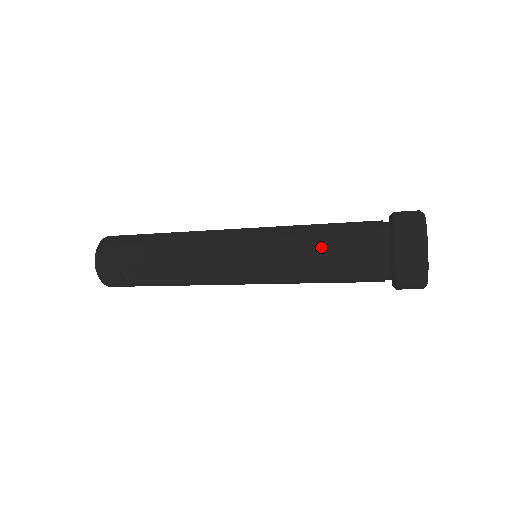
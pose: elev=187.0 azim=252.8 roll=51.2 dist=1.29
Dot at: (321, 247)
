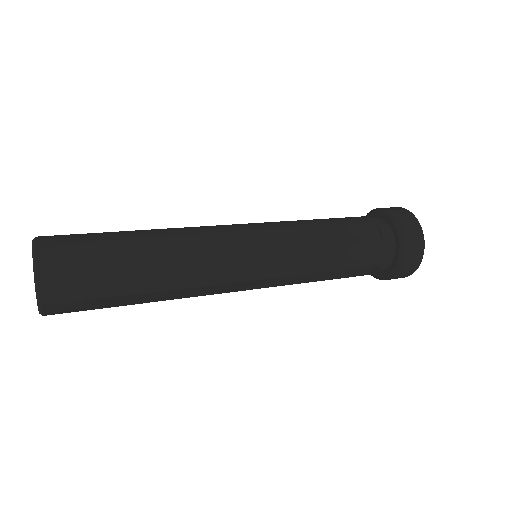
Dot at: (343, 260)
